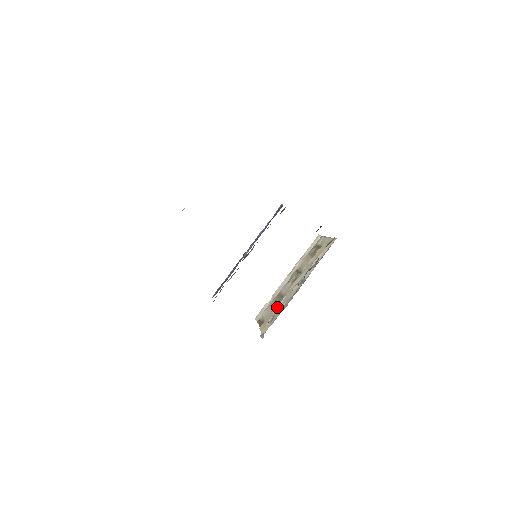
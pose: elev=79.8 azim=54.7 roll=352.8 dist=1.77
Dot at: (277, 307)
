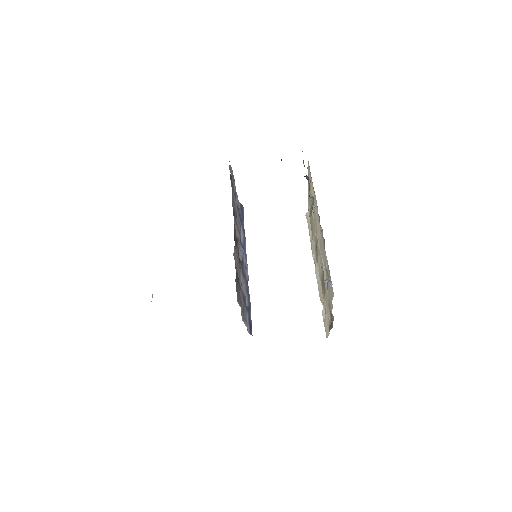
Dot at: (324, 274)
